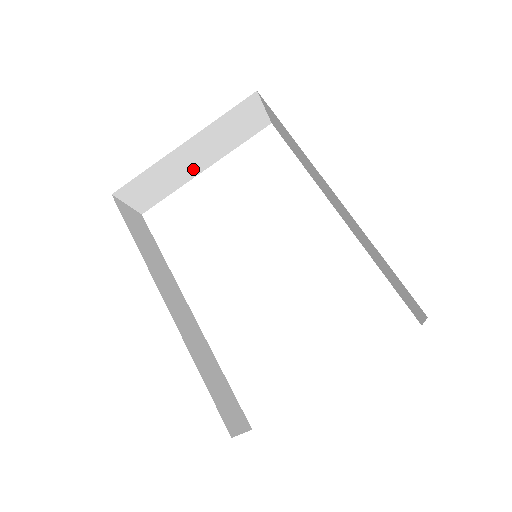
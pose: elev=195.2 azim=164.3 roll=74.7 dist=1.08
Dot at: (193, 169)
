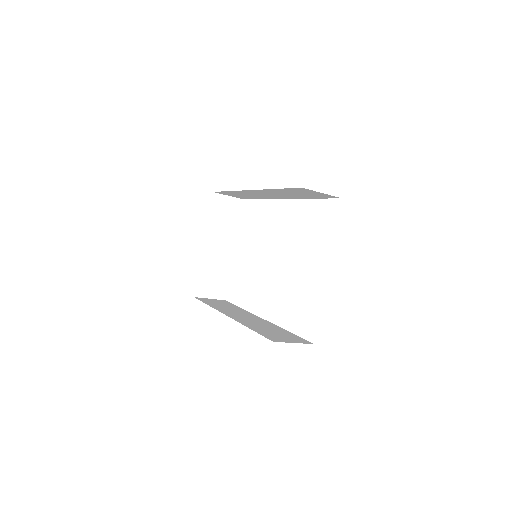
Dot at: (226, 255)
